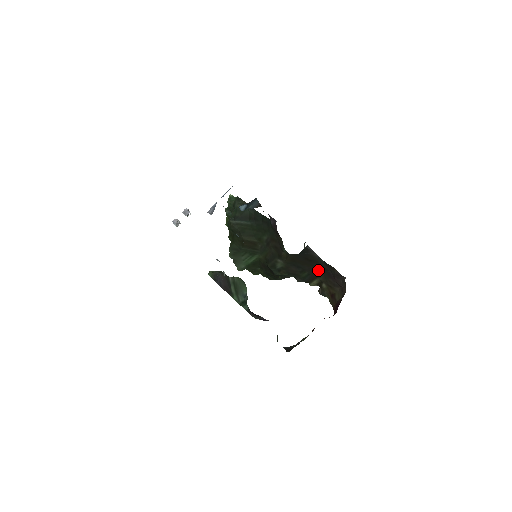
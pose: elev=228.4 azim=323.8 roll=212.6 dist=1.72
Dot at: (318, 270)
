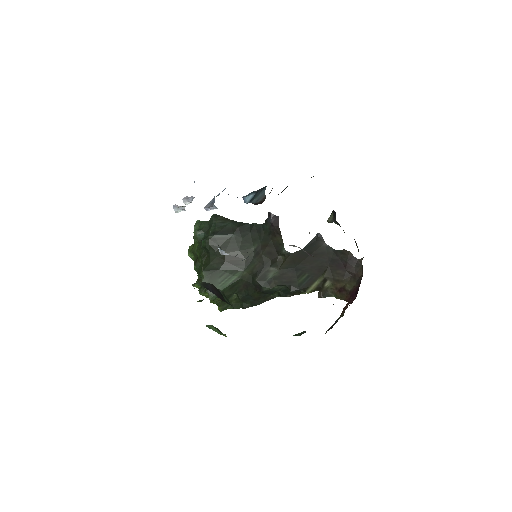
Dot at: (323, 265)
